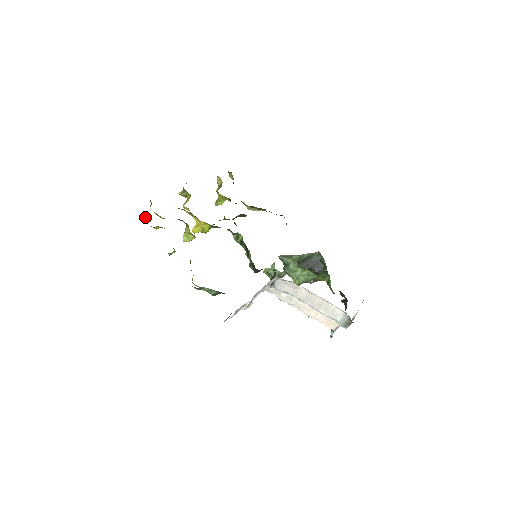
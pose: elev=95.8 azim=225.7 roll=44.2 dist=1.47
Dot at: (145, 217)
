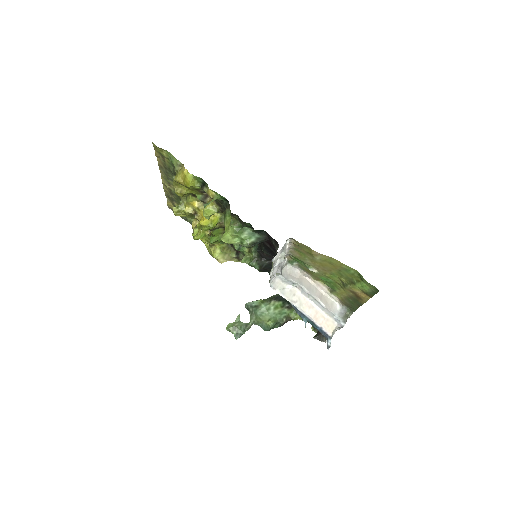
Dot at: (178, 178)
